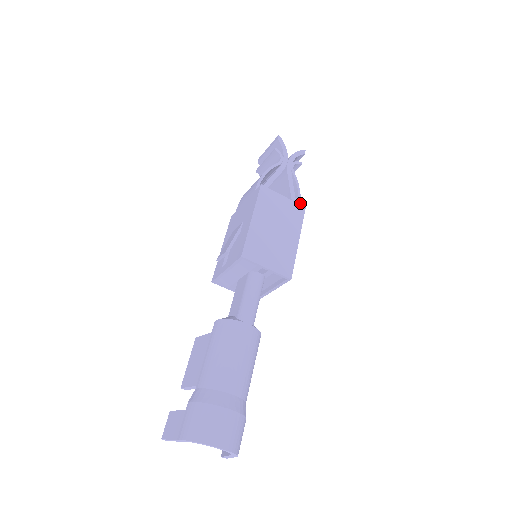
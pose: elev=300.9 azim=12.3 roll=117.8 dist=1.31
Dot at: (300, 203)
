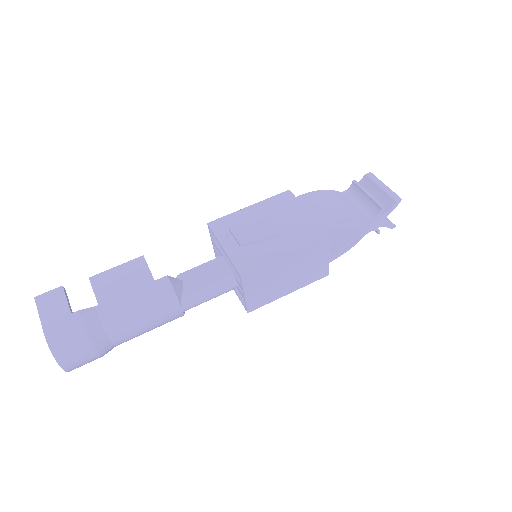
Dot at: occluded
